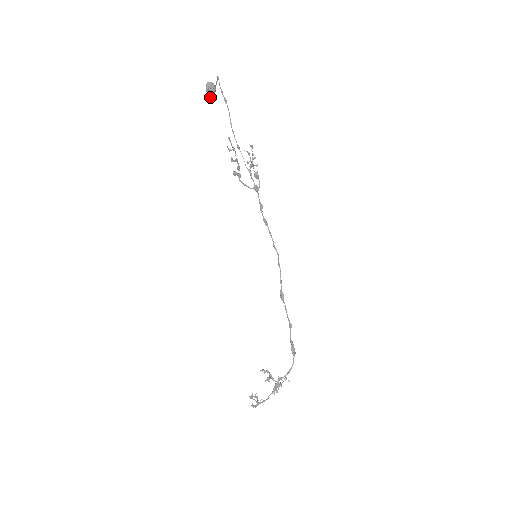
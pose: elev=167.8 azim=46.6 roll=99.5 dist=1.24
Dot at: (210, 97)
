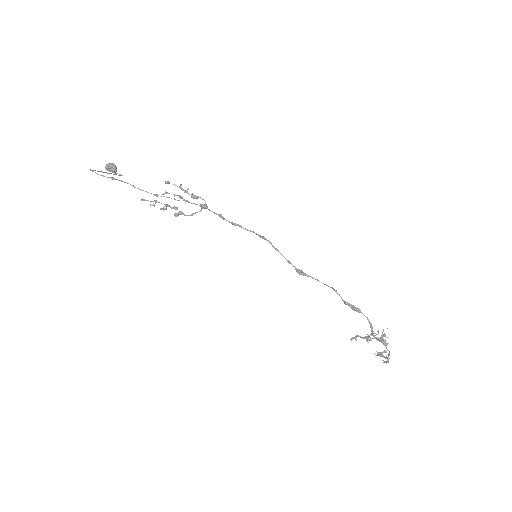
Dot at: occluded
